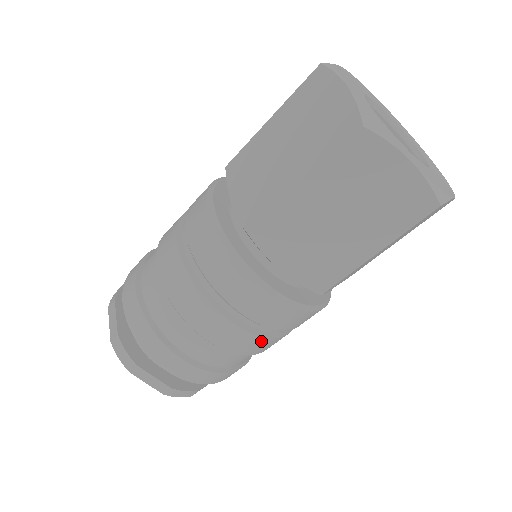
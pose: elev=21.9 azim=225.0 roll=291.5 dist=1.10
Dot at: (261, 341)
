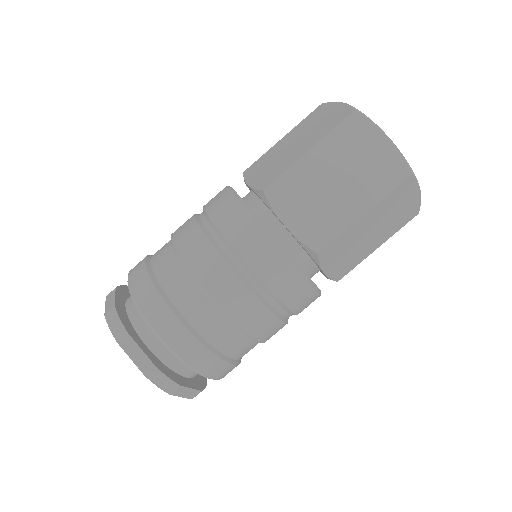
Dot at: occluded
